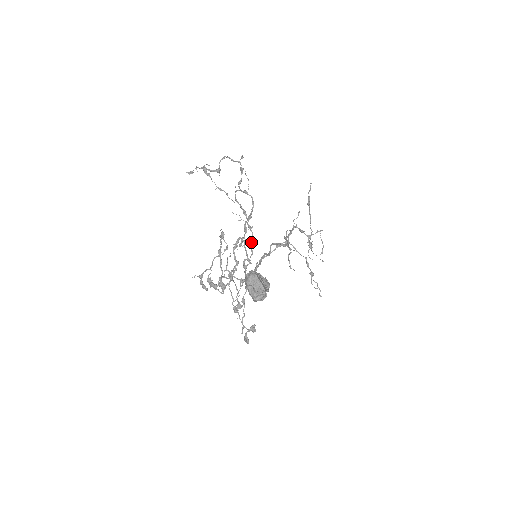
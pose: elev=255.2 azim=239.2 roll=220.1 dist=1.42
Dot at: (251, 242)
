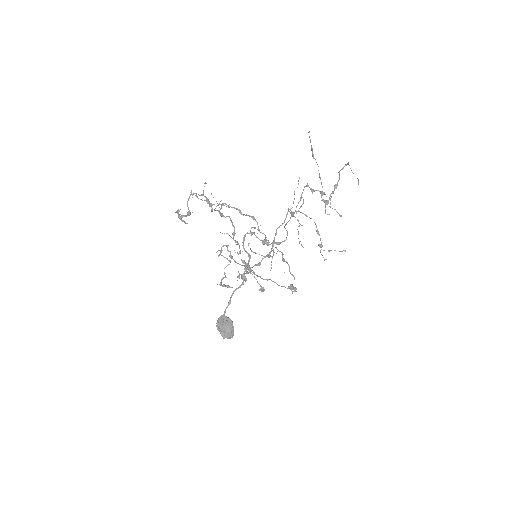
Dot at: (259, 230)
